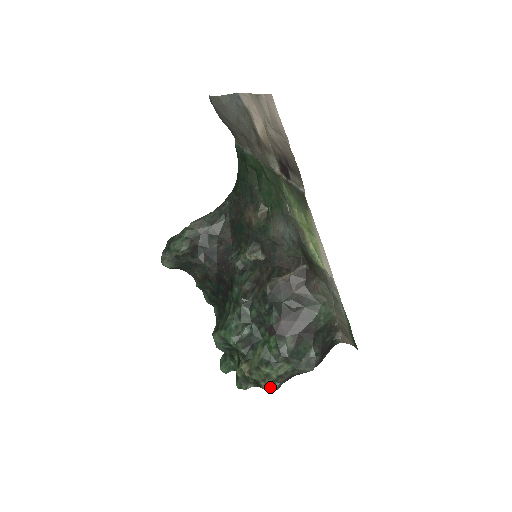
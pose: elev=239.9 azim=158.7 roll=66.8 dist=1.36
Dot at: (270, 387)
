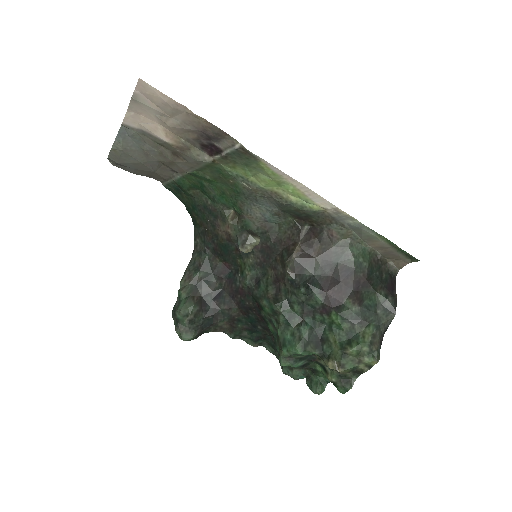
Dot at: (371, 363)
